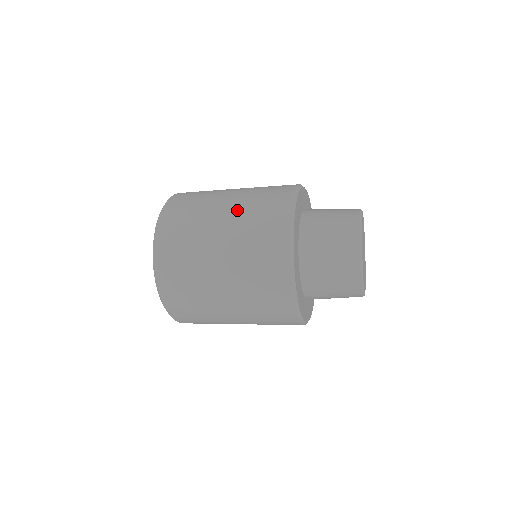
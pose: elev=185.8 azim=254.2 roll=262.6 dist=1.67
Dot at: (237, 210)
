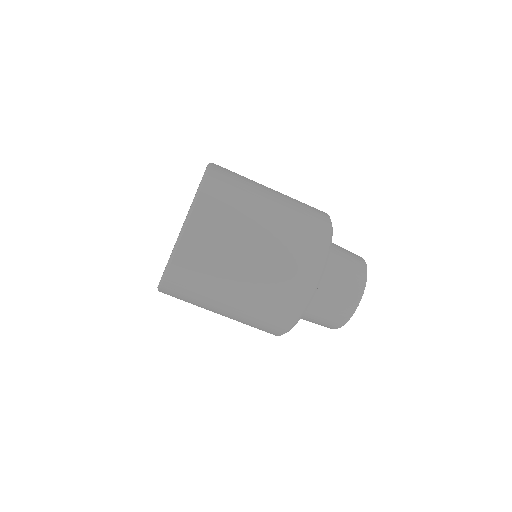
Dot at: (283, 194)
